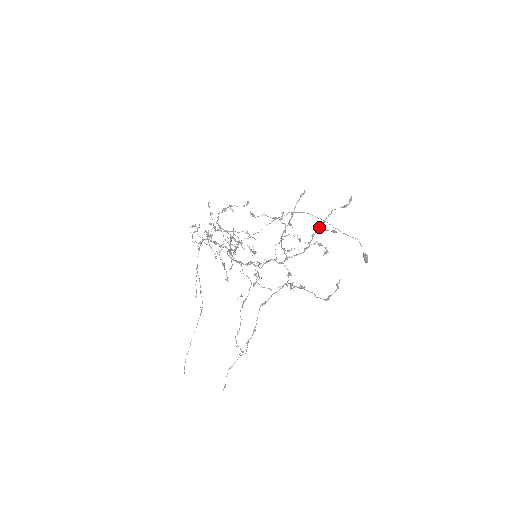
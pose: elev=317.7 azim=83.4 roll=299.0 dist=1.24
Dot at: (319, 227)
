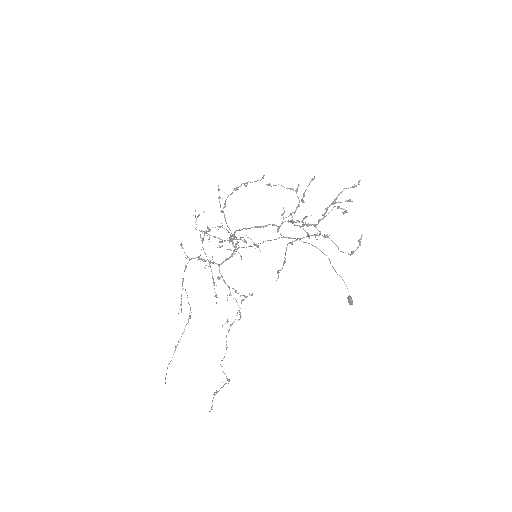
Dot at: (332, 202)
